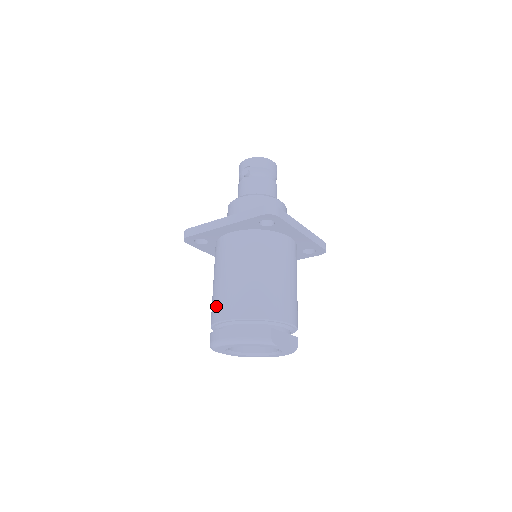
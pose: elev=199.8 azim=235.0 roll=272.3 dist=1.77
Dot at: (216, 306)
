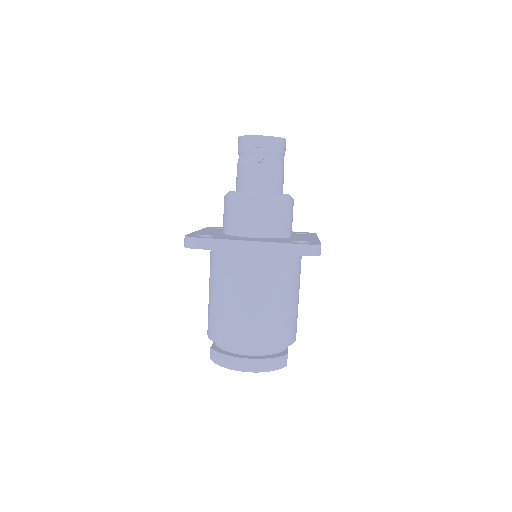
Dot at: (229, 330)
